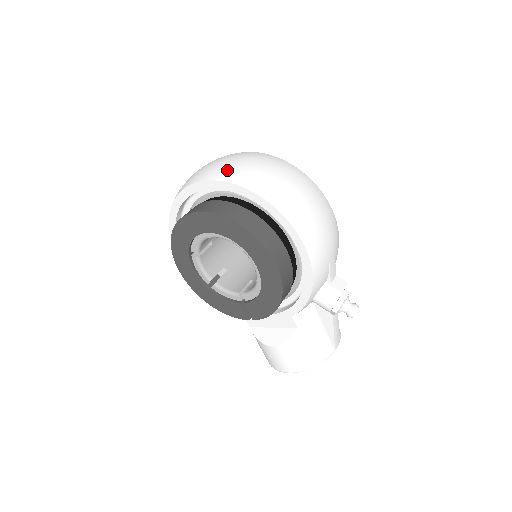
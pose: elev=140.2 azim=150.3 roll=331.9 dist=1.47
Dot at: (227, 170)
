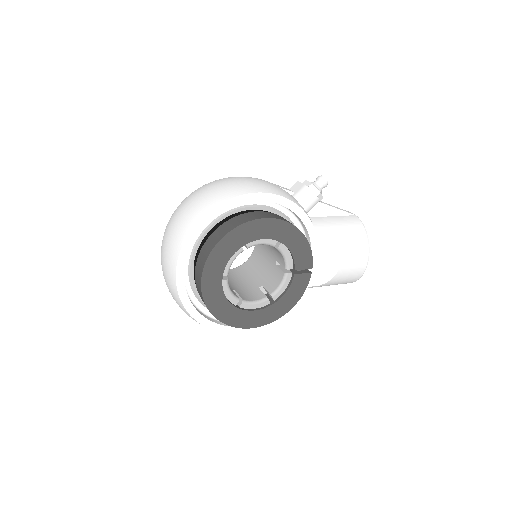
Dot at: (173, 244)
